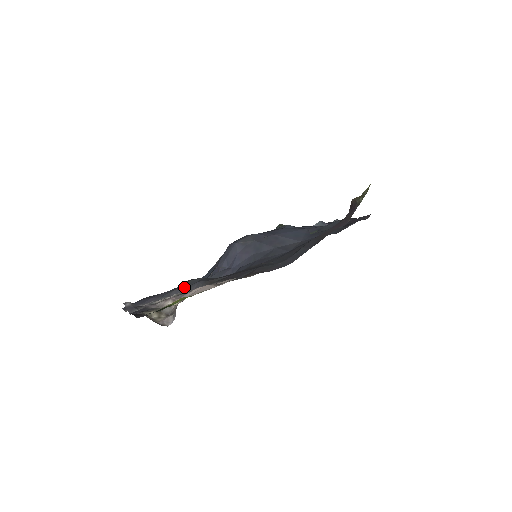
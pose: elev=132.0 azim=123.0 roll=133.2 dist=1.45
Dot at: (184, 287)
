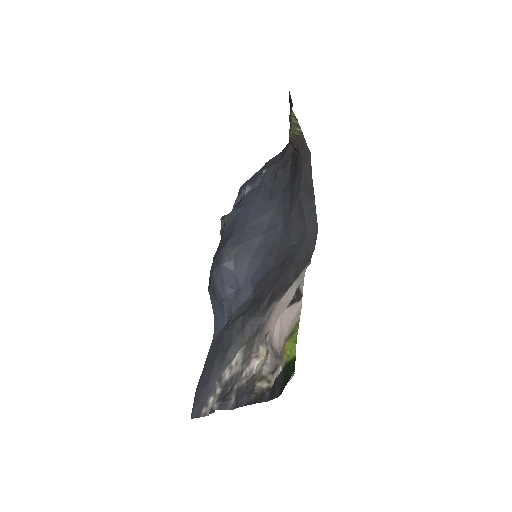
Dot at: (236, 340)
